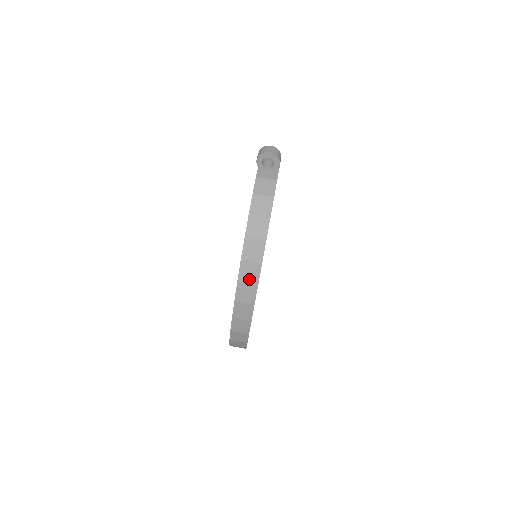
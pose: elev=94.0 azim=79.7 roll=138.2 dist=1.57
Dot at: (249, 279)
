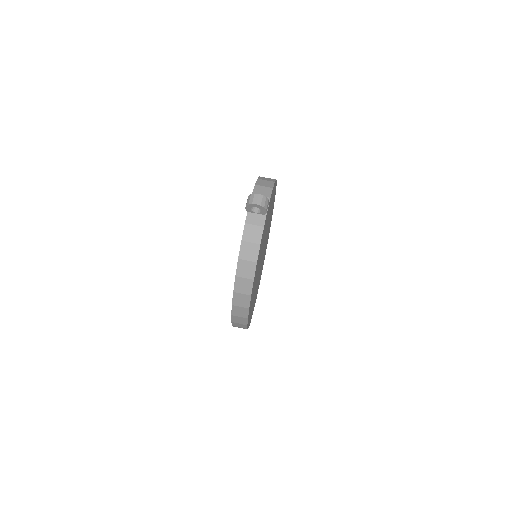
Dot at: (241, 304)
